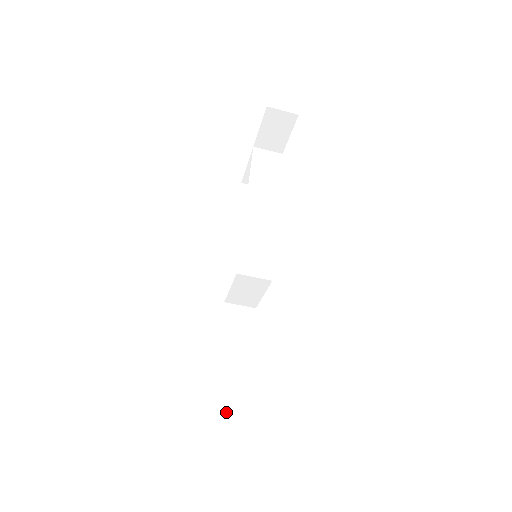
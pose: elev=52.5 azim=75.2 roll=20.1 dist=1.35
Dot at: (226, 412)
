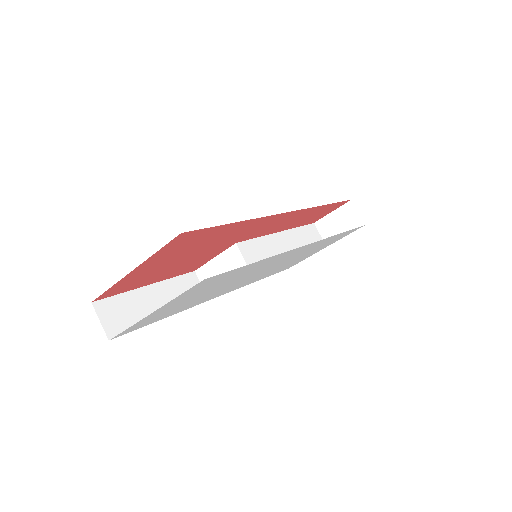
Dot at: (116, 315)
